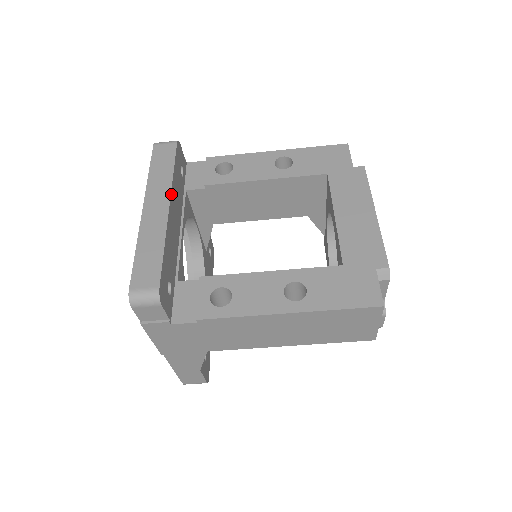
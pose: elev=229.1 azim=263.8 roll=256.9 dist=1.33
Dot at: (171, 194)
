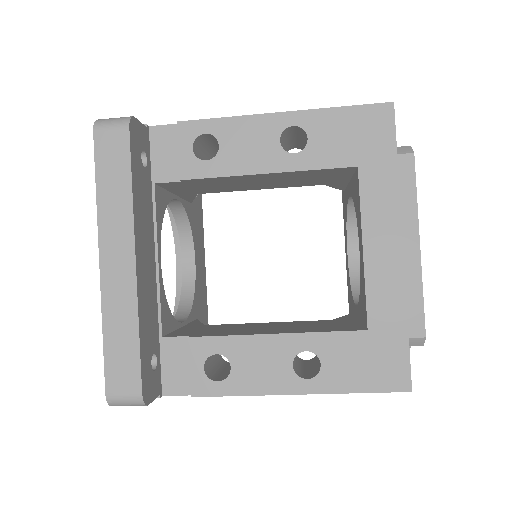
Dot at: (135, 235)
